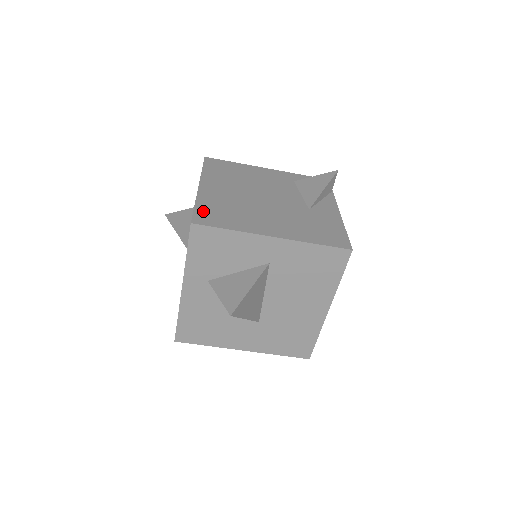
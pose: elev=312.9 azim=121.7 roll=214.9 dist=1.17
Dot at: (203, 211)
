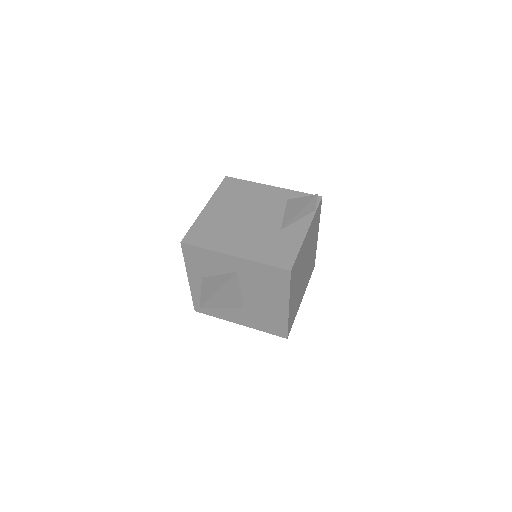
Dot at: (195, 231)
